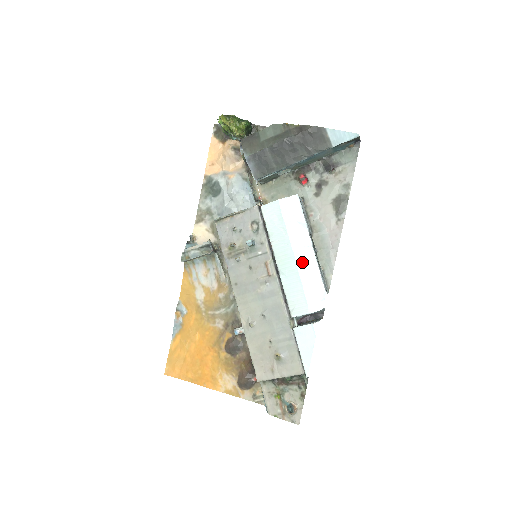
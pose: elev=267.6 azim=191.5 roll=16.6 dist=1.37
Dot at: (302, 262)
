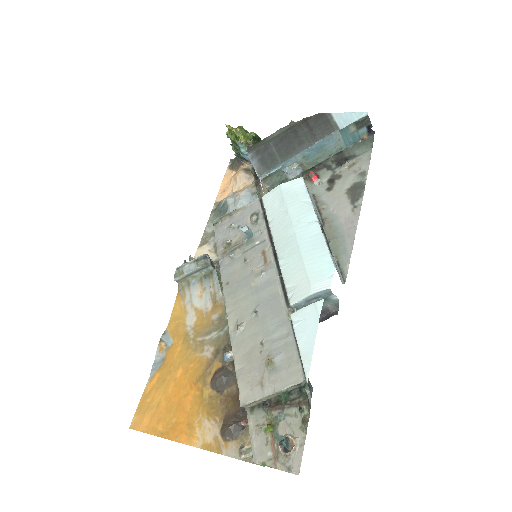
Dot at: (305, 238)
